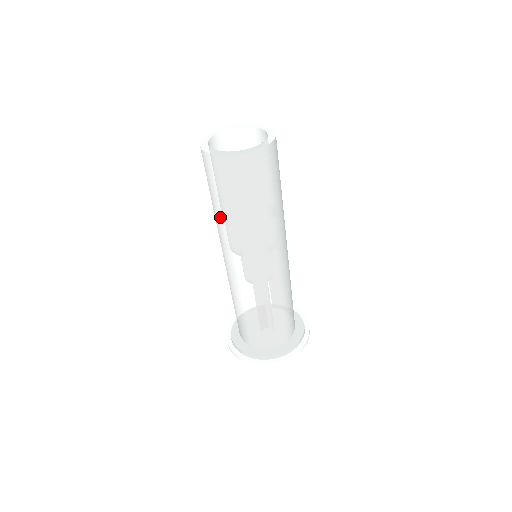
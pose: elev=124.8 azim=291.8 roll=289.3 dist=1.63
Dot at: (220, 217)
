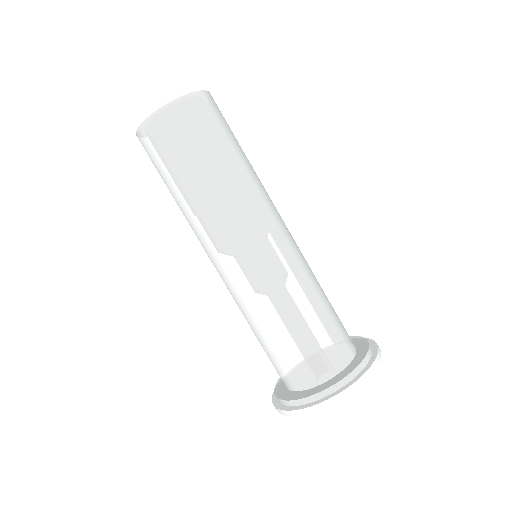
Dot at: (189, 197)
